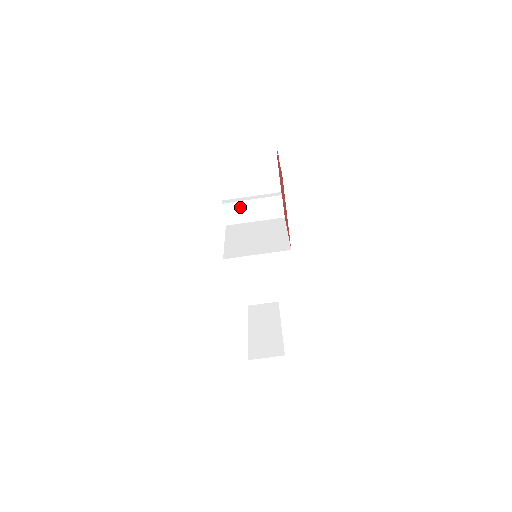
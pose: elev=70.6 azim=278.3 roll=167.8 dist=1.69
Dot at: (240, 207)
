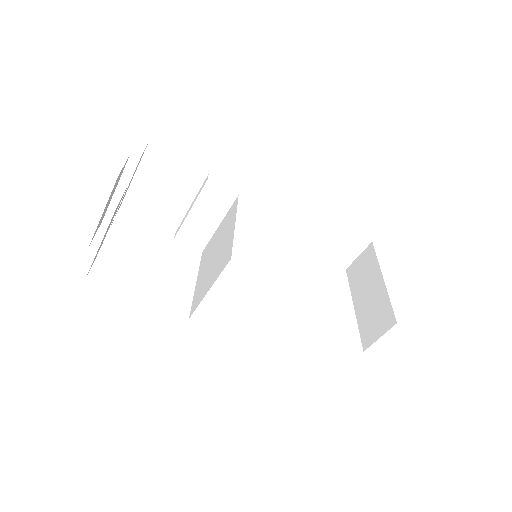
Dot at: (190, 227)
